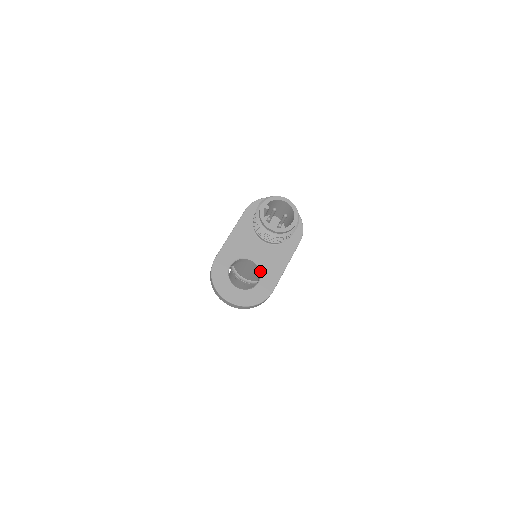
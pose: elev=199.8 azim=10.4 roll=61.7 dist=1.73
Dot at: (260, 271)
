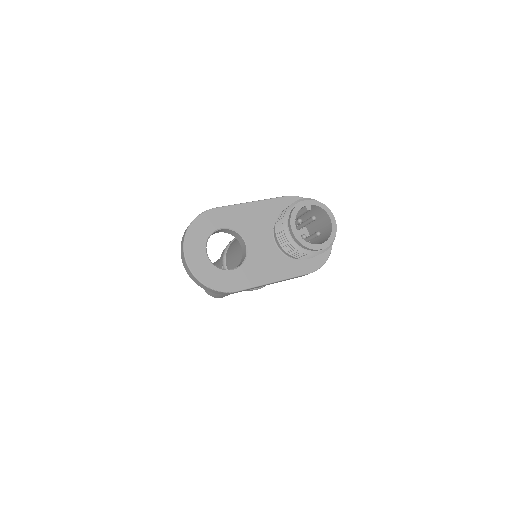
Dot at: (244, 261)
